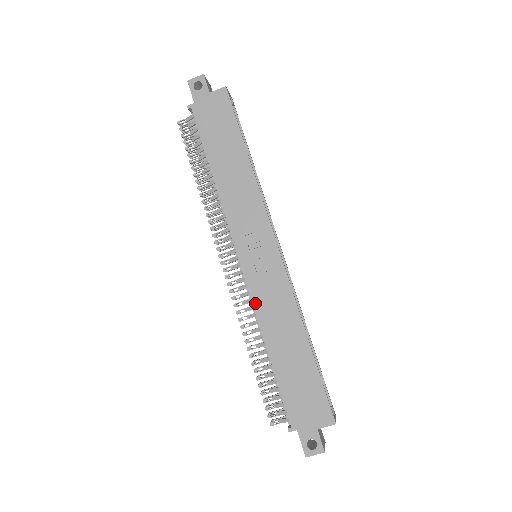
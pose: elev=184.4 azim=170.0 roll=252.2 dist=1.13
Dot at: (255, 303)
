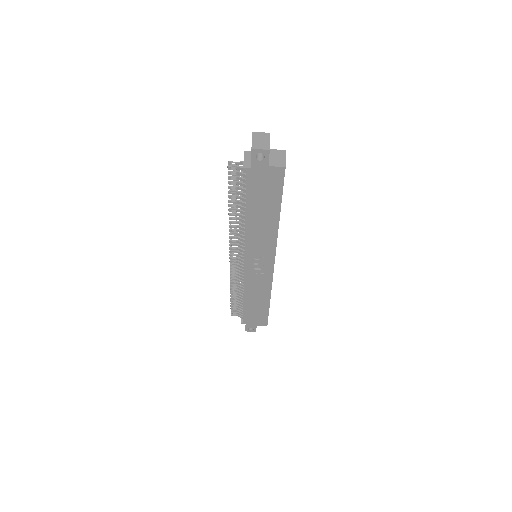
Dot at: (246, 282)
